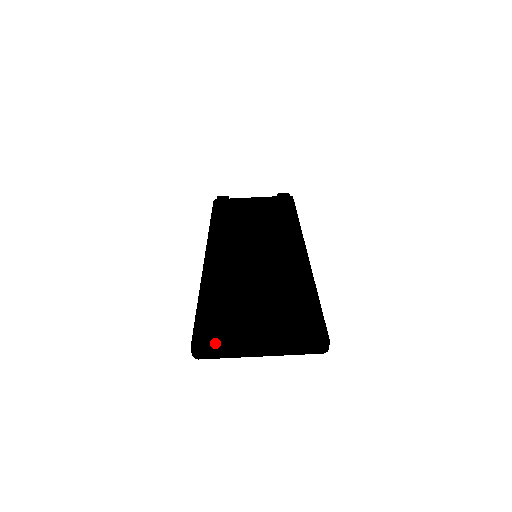
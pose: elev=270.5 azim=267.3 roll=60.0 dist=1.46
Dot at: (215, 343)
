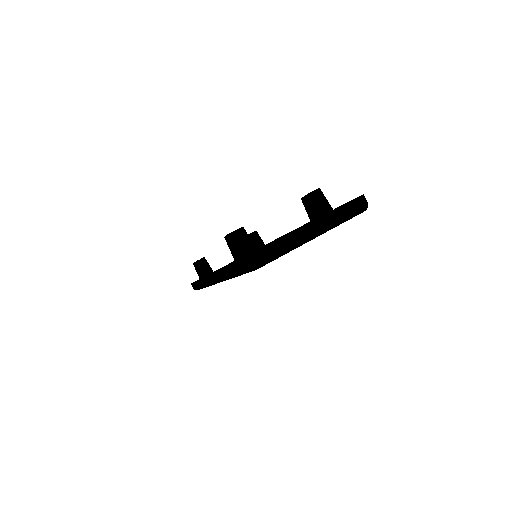
Dot at: occluded
